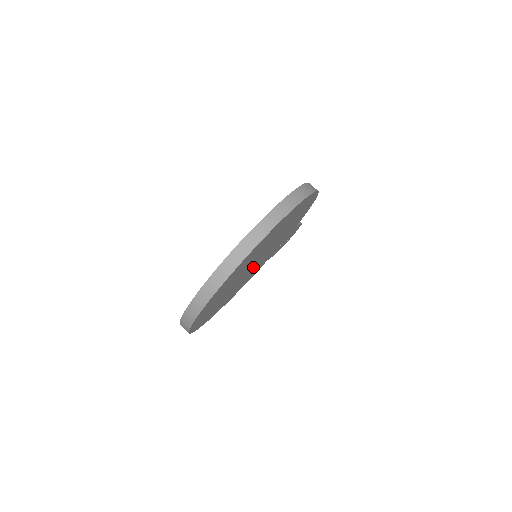
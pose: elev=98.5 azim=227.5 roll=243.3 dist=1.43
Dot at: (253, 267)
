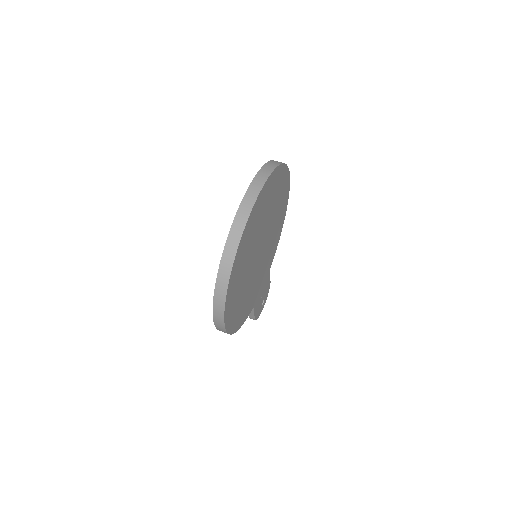
Dot at: (257, 264)
